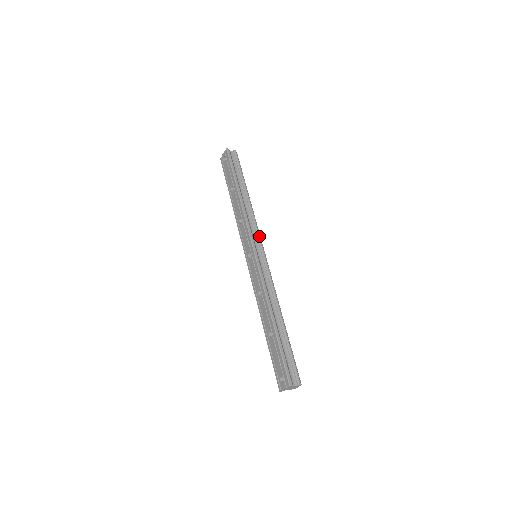
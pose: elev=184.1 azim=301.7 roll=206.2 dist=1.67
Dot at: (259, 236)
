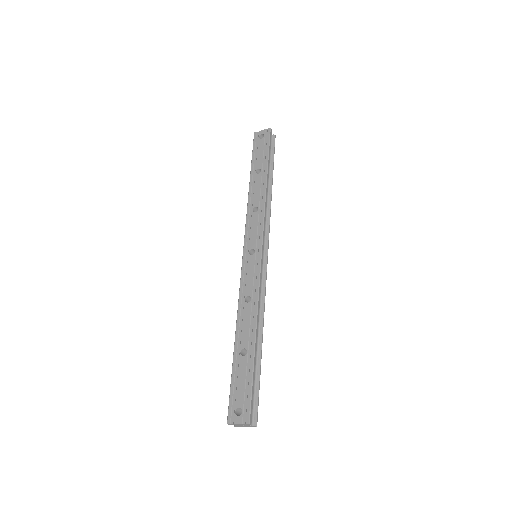
Dot at: occluded
